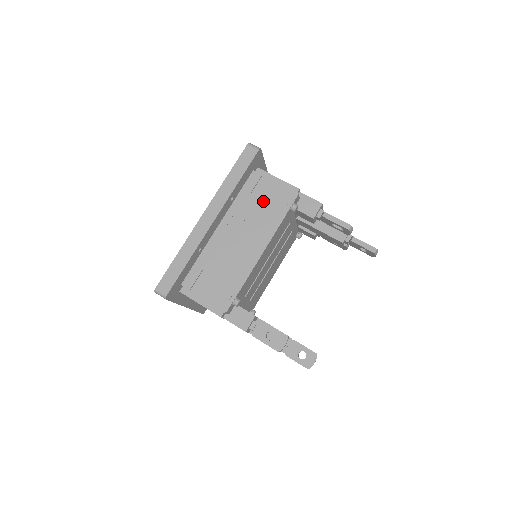
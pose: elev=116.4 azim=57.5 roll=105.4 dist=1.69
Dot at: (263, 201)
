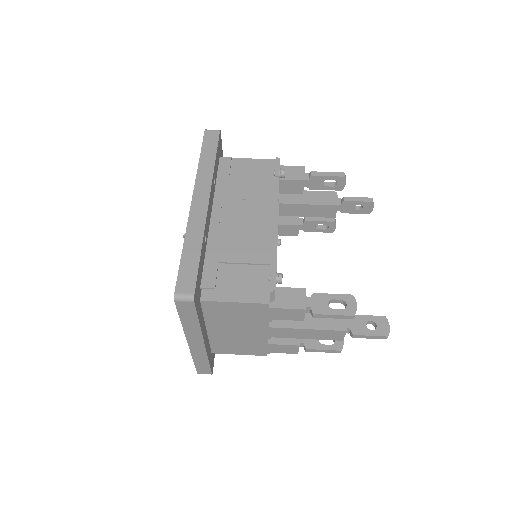
Dot at: (247, 177)
